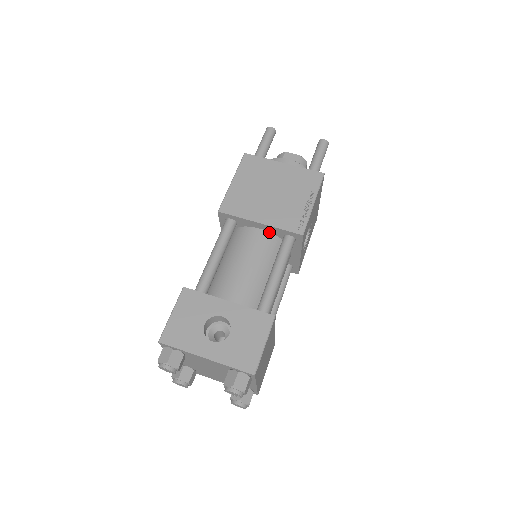
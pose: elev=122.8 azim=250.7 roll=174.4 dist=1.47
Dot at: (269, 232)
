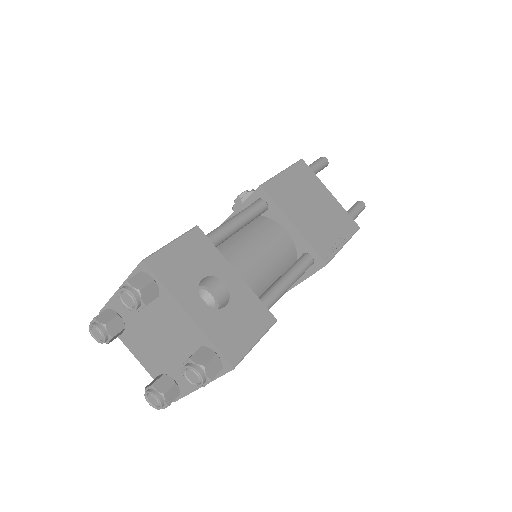
Dot at: (293, 240)
